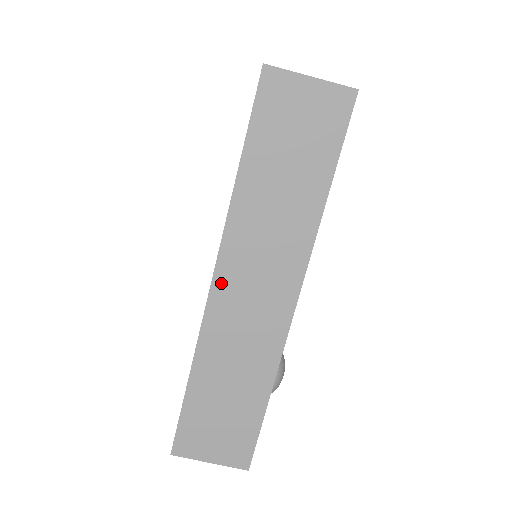
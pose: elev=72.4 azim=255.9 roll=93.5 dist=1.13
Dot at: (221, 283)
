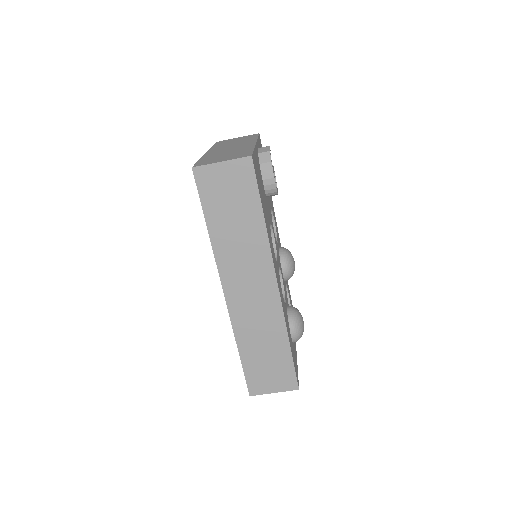
Dot at: (229, 293)
